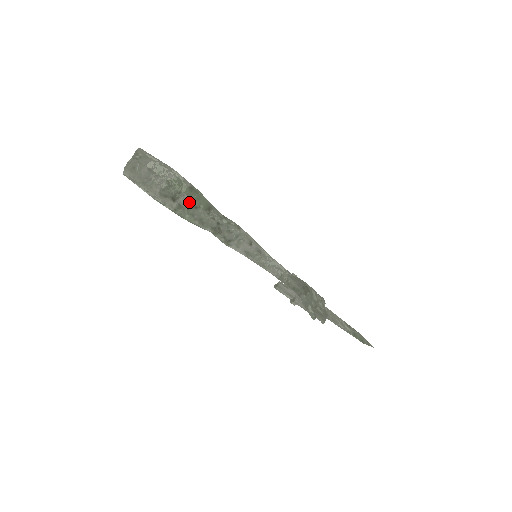
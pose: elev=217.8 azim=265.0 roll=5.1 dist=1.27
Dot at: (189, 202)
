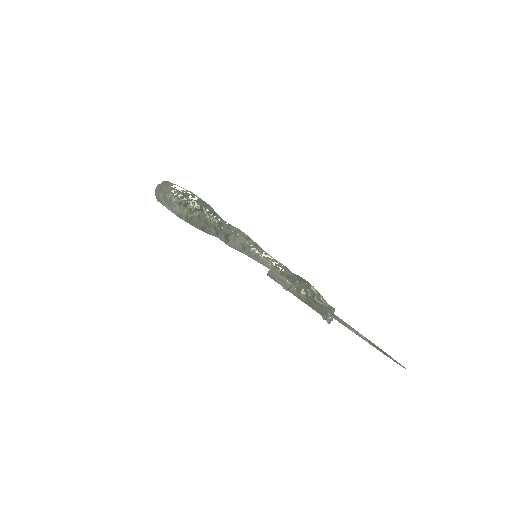
Dot at: (197, 206)
